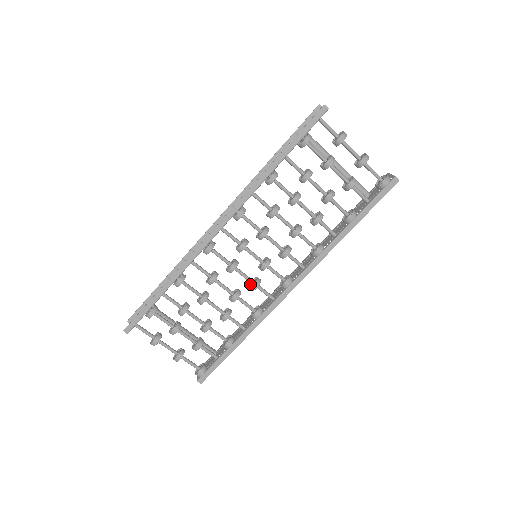
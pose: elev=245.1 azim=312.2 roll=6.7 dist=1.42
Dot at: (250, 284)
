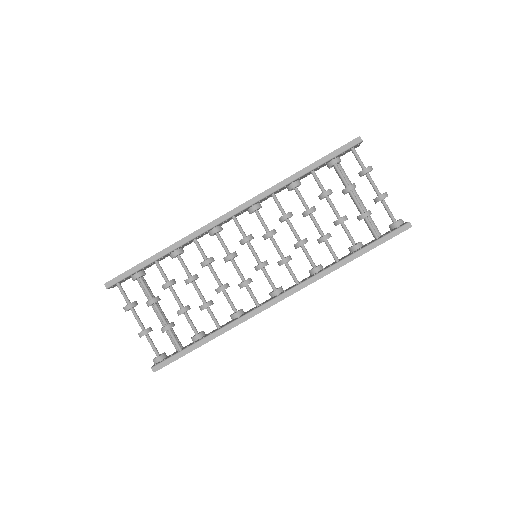
Dot at: (241, 282)
